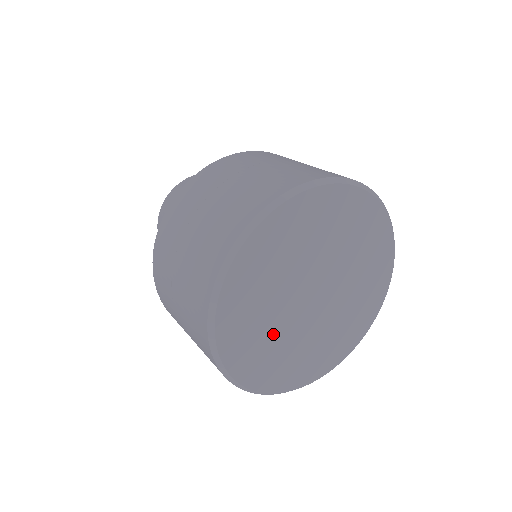
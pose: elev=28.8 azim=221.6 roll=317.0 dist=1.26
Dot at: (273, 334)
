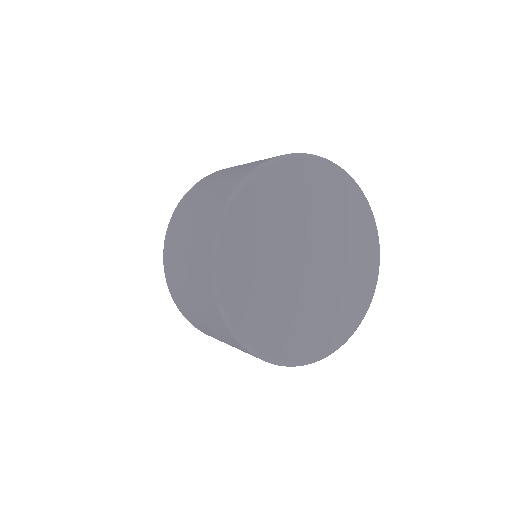
Dot at: (274, 296)
